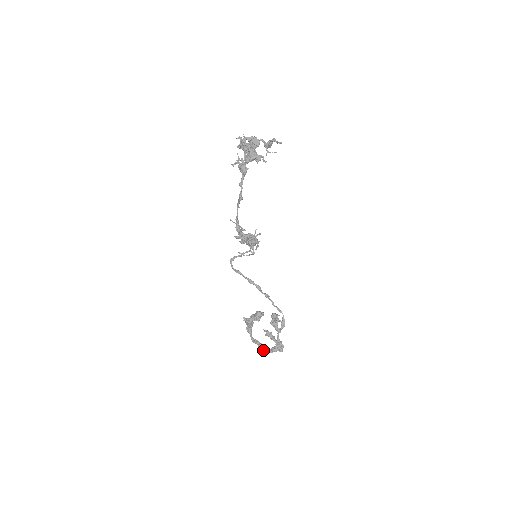
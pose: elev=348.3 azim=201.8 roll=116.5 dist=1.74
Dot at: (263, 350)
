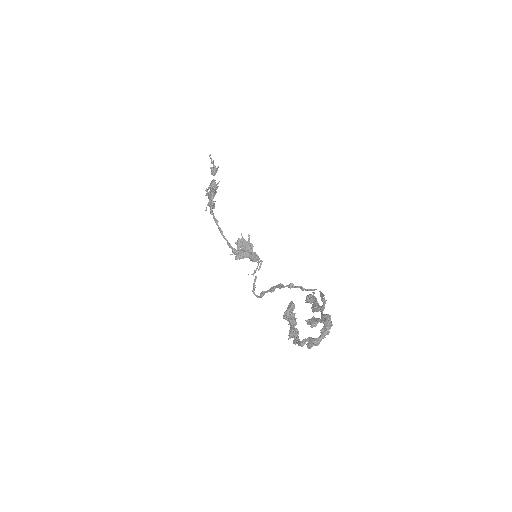
Dot at: (311, 342)
